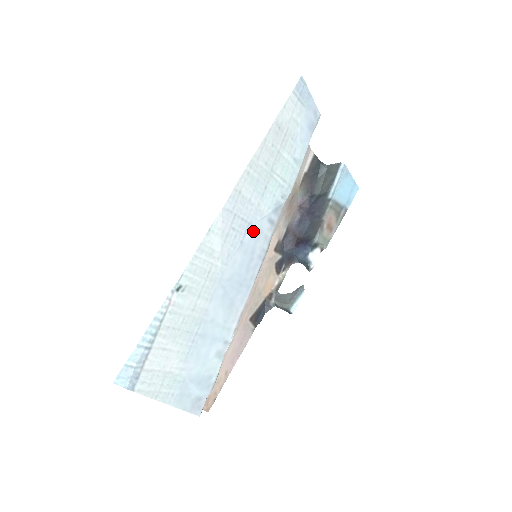
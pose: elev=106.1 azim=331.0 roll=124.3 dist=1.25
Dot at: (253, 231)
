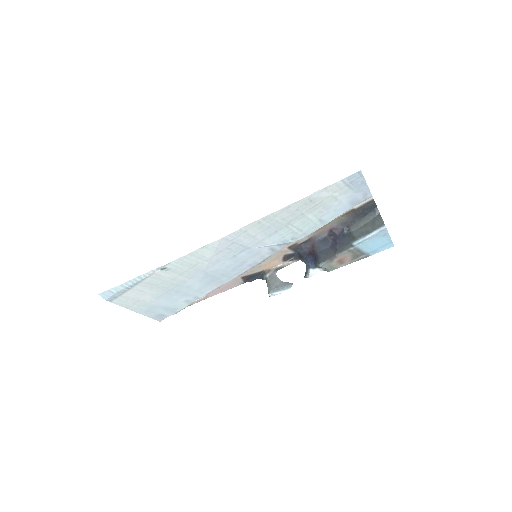
Dot at: (250, 252)
